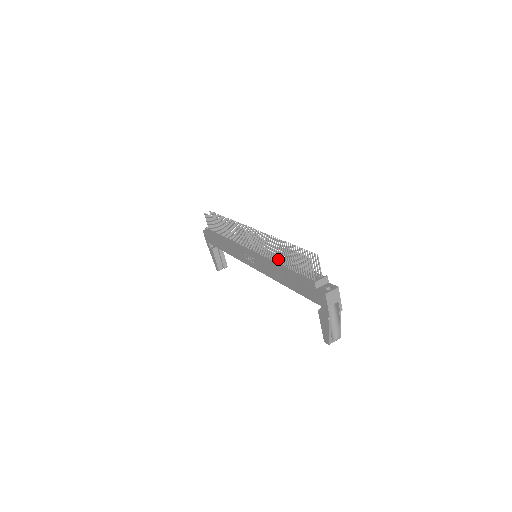
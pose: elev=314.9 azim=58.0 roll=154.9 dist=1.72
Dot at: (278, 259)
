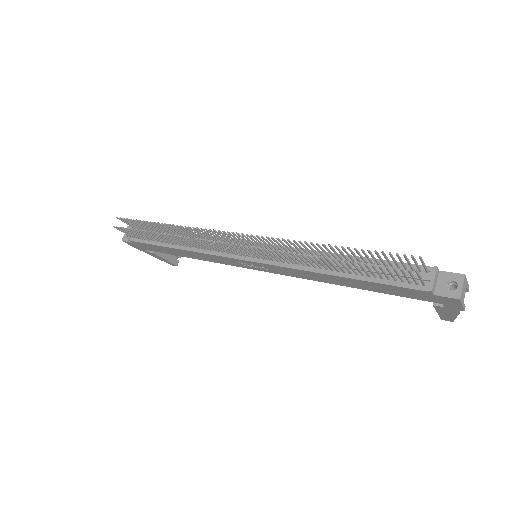
Dot at: occluded
